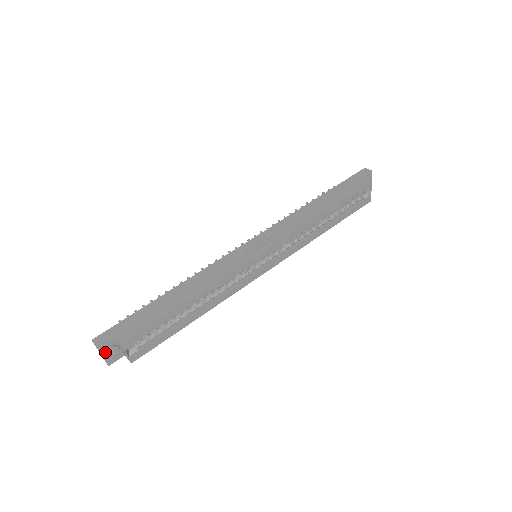
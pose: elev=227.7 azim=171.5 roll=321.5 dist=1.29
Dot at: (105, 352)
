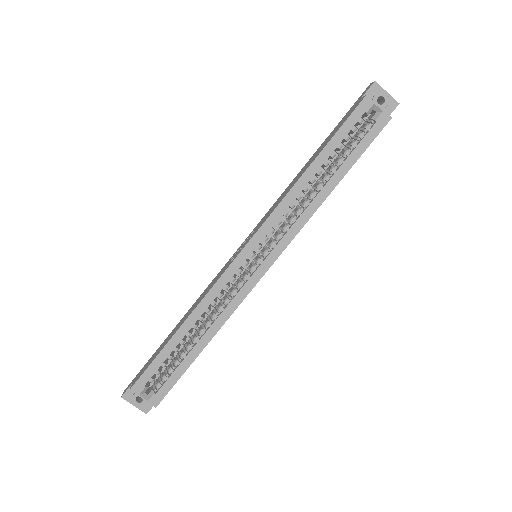
Dot at: (132, 400)
